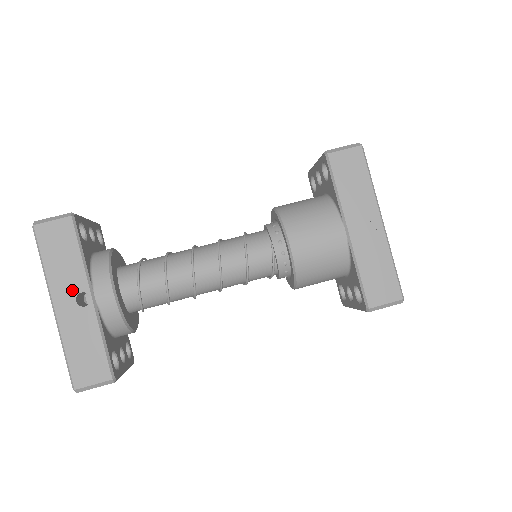
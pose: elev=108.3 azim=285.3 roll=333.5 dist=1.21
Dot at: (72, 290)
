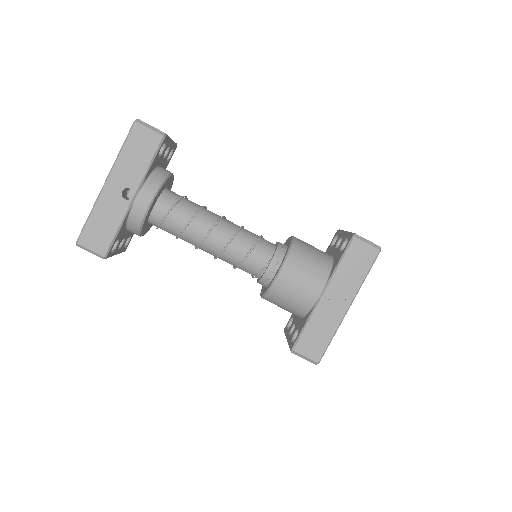
Dot at: (125, 182)
